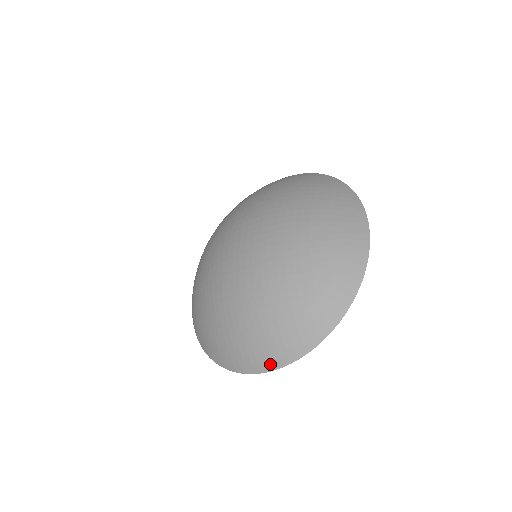
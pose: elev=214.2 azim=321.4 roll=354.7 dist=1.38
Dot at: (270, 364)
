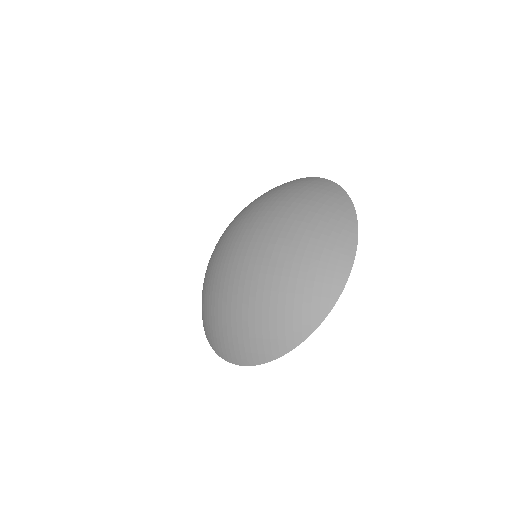
Dot at: (239, 360)
